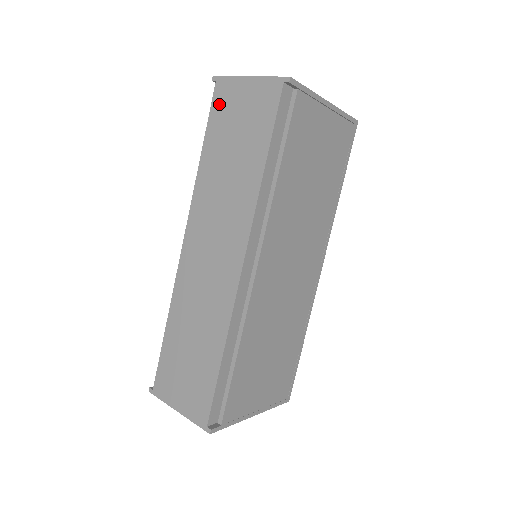
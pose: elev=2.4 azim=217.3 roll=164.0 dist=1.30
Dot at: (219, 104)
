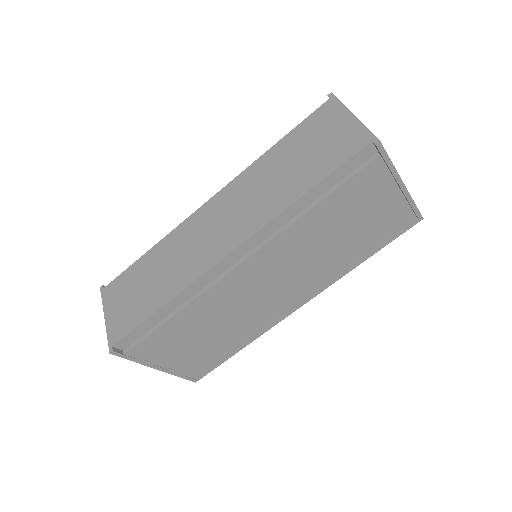
Dot at: (317, 118)
